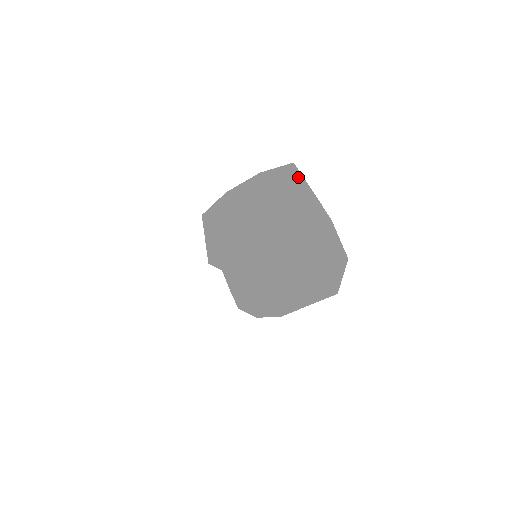
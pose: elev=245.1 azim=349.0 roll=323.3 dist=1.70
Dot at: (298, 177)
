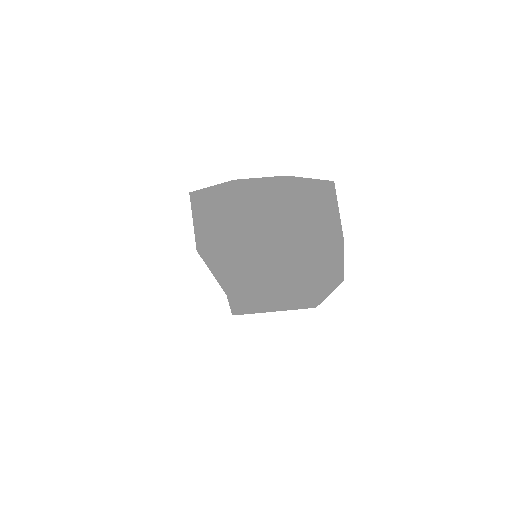
Dot at: (333, 196)
